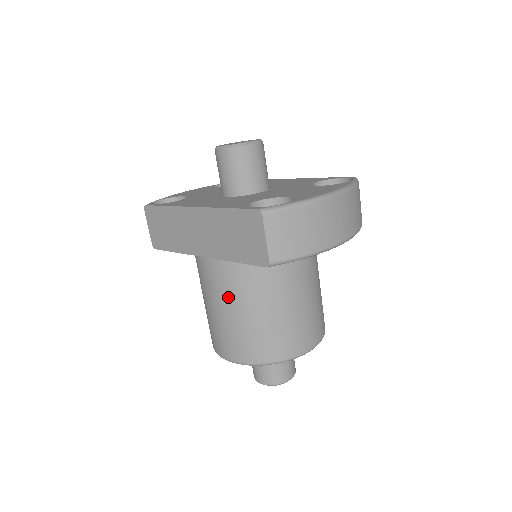
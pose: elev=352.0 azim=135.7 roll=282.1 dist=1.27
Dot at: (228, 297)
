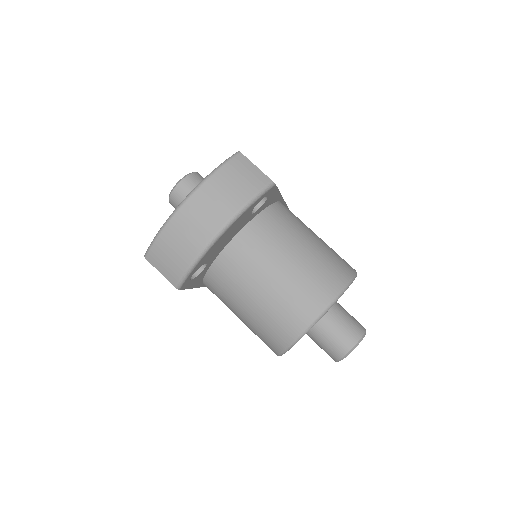
Dot at: occluded
